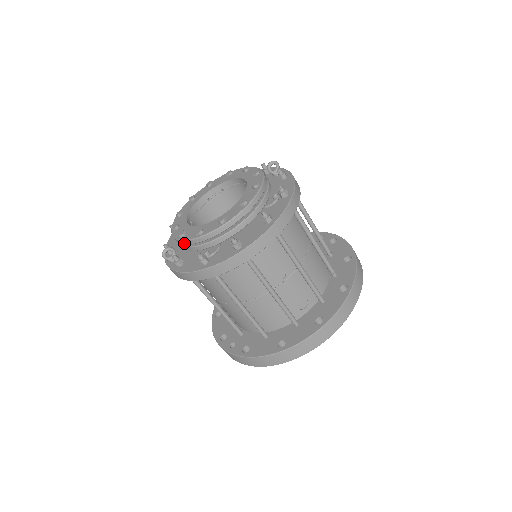
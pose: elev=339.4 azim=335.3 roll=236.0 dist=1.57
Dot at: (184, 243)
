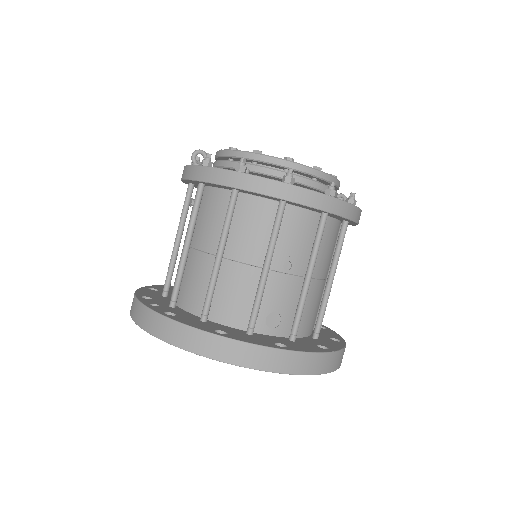
Dot at: (229, 154)
